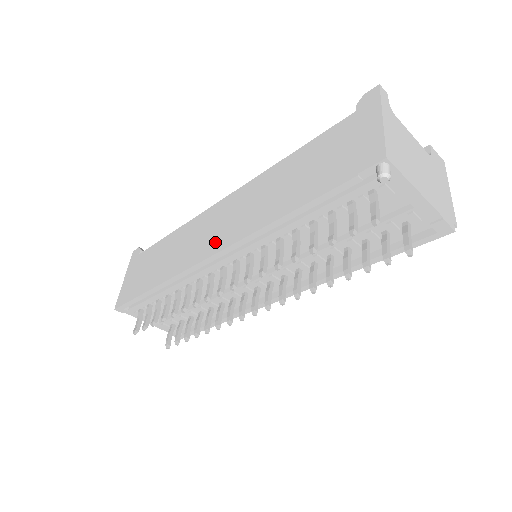
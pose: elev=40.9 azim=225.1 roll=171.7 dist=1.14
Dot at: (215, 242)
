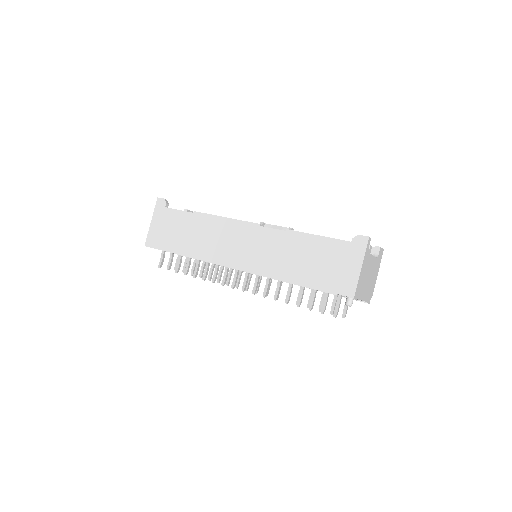
Dot at: (238, 260)
